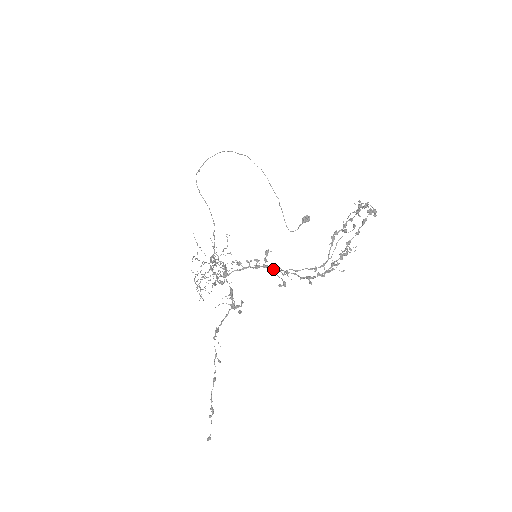
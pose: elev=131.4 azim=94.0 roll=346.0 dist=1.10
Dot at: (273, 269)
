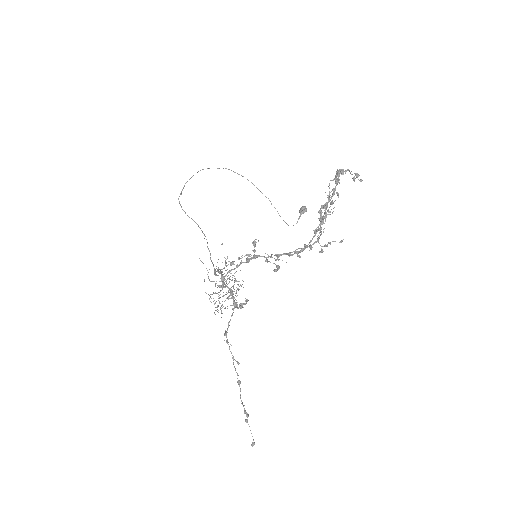
Dot at: (264, 257)
